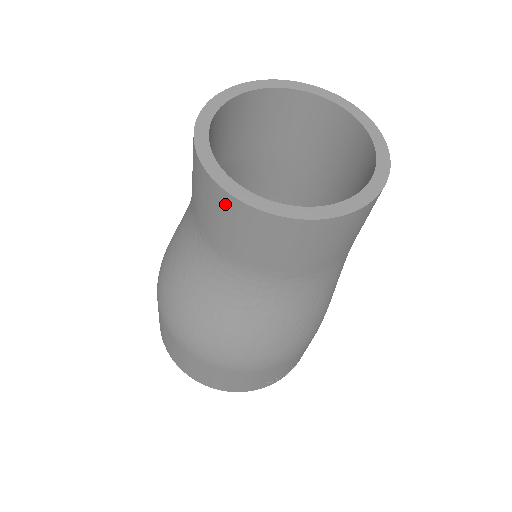
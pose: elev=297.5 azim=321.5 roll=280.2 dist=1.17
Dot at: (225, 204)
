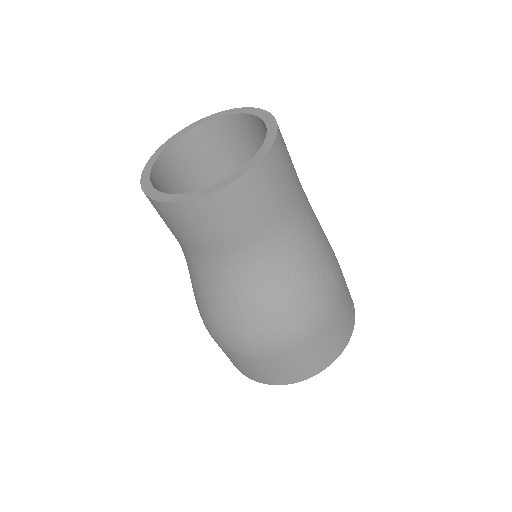
Dot at: (189, 212)
